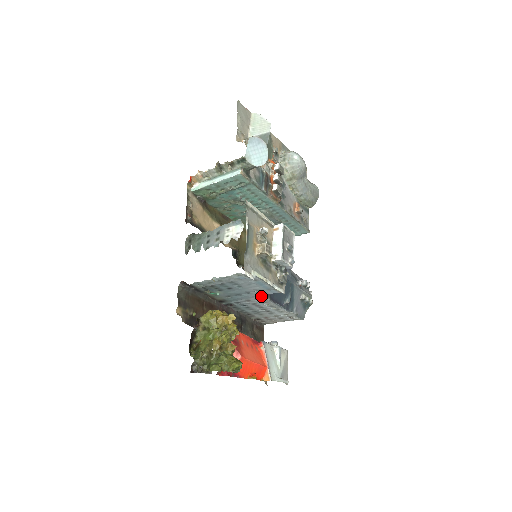
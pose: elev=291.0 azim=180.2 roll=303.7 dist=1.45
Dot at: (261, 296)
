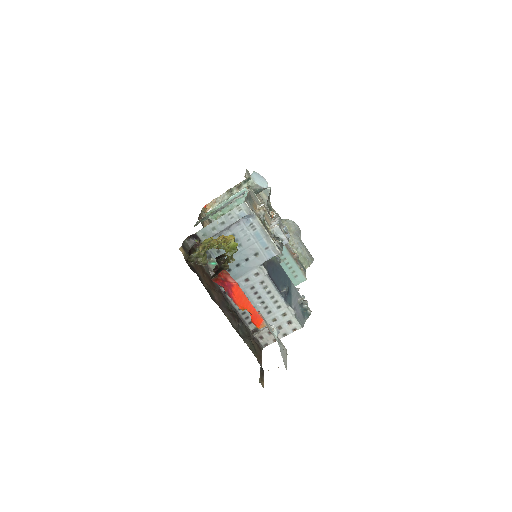
Dot at: (259, 266)
